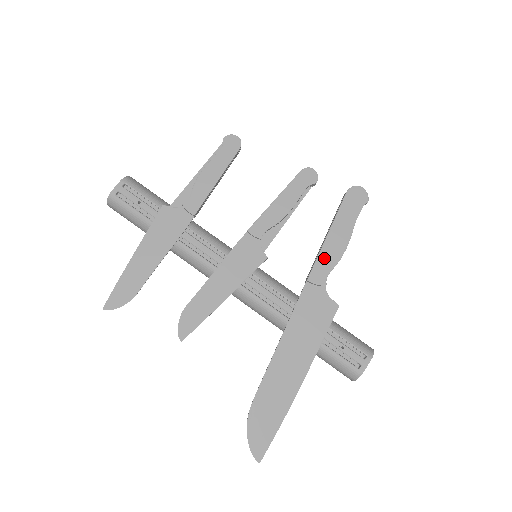
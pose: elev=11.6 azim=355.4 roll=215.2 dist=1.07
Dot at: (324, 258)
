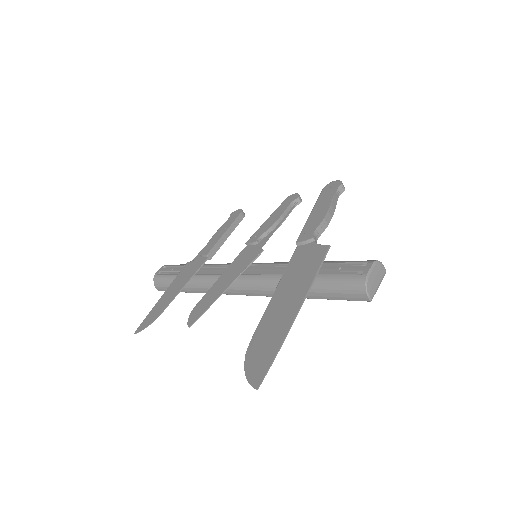
Dot at: (309, 225)
